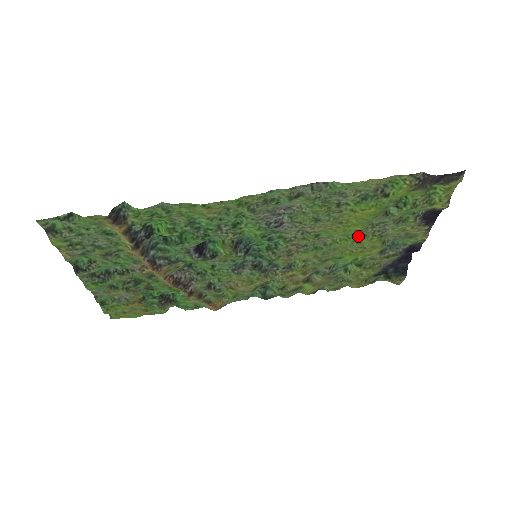
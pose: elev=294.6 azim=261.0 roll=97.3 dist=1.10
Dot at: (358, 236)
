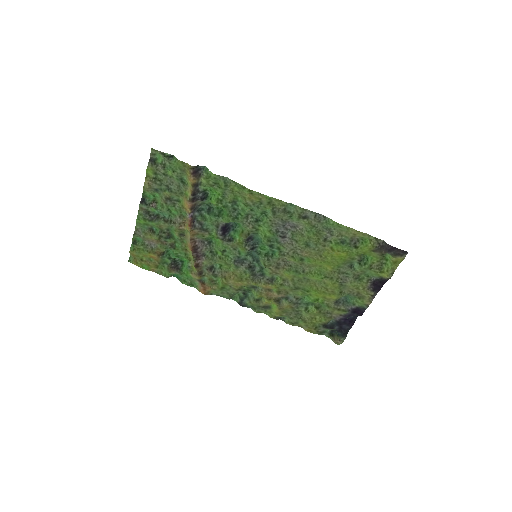
Dot at: (327, 276)
